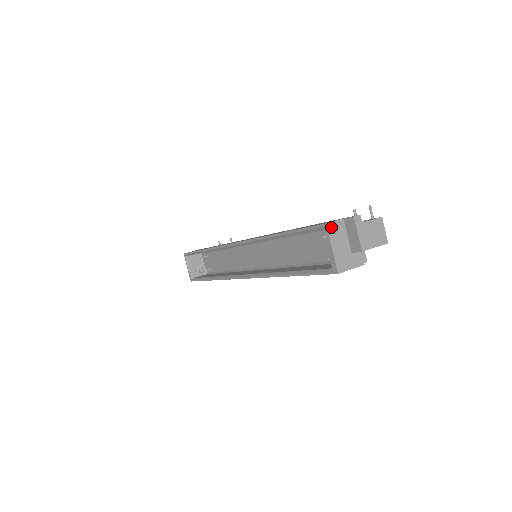
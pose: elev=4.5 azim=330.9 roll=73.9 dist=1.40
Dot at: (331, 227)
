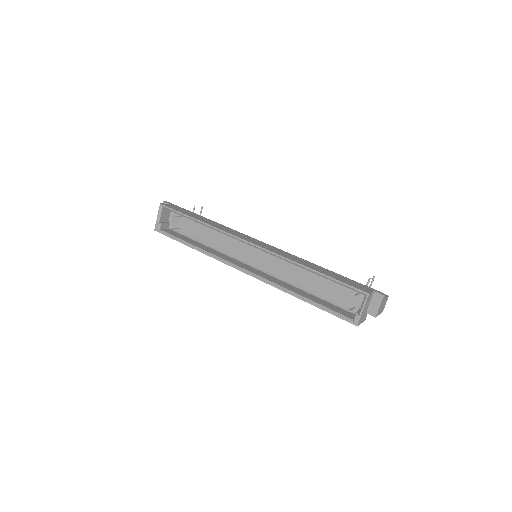
Dot at: (369, 296)
